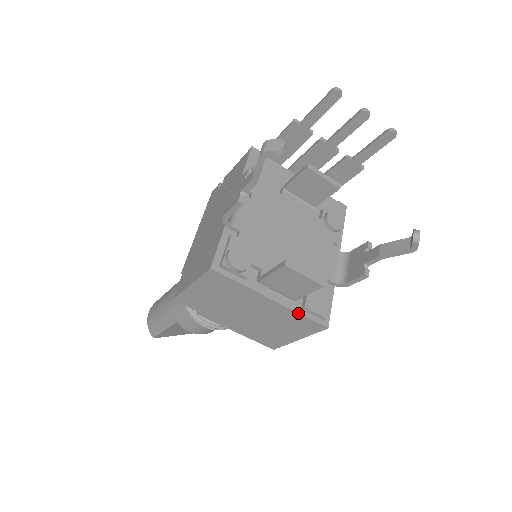
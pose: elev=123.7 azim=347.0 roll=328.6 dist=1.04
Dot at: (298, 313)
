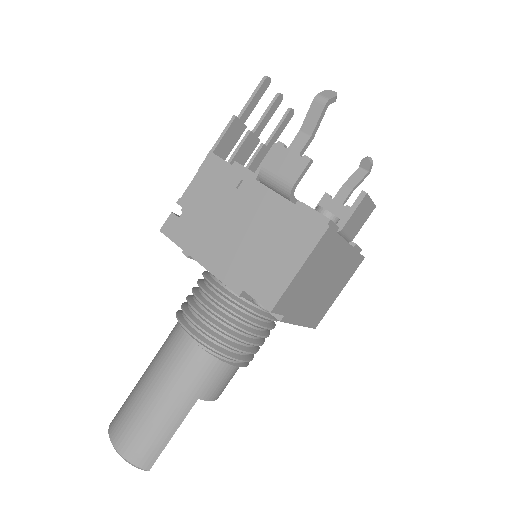
Dot at: (357, 251)
